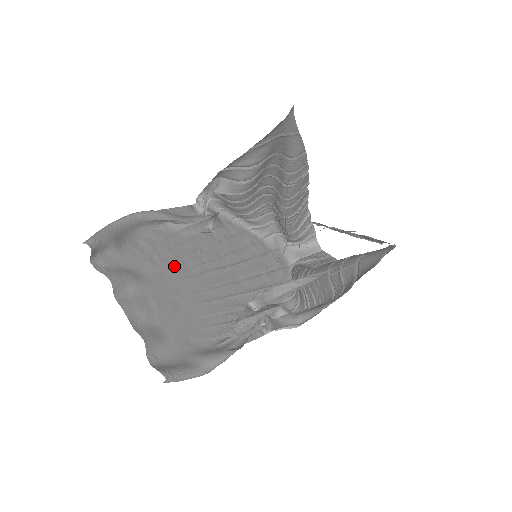
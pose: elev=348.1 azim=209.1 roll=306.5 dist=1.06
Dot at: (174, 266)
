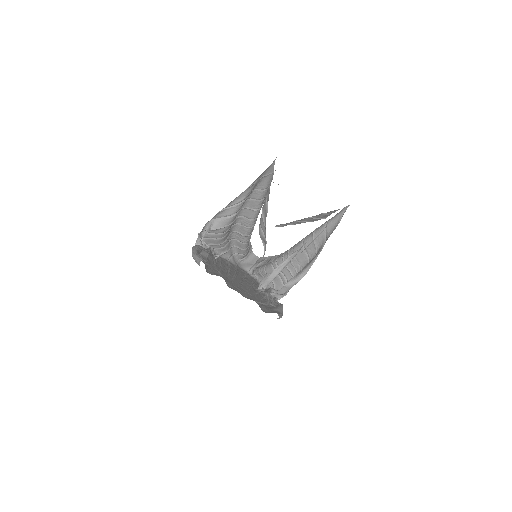
Dot at: (224, 273)
